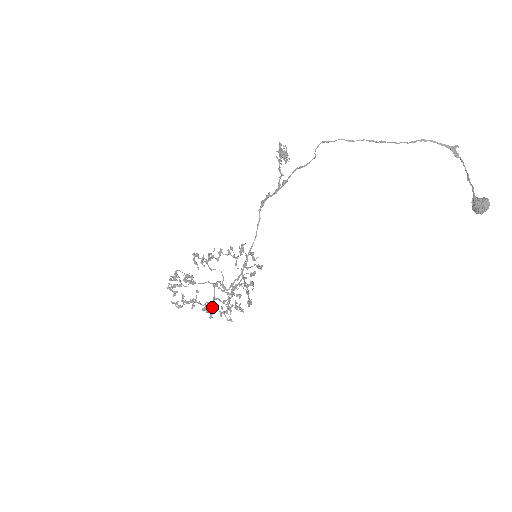
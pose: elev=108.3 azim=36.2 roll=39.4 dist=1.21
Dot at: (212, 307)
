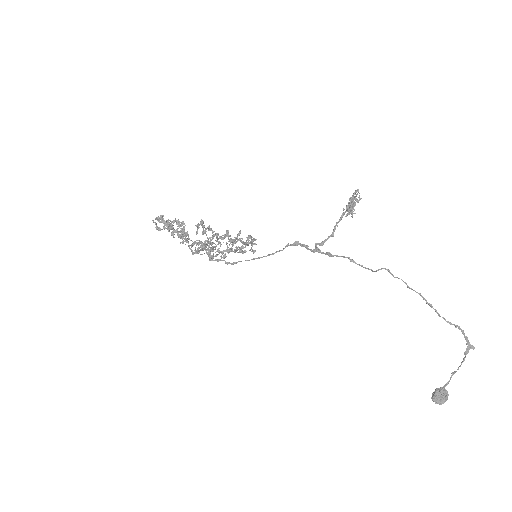
Dot at: (188, 235)
